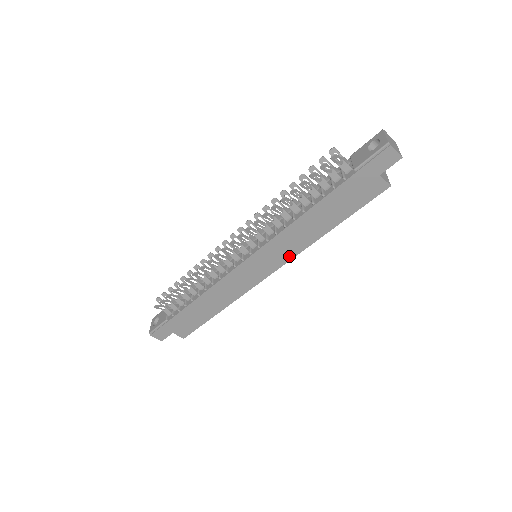
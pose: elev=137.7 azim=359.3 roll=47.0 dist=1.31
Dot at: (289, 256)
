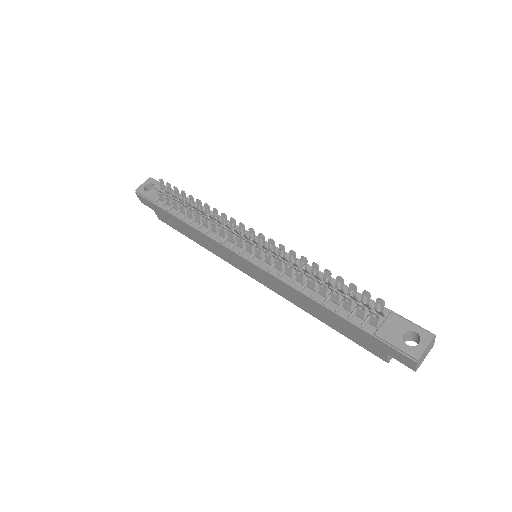
Dot at: (275, 290)
